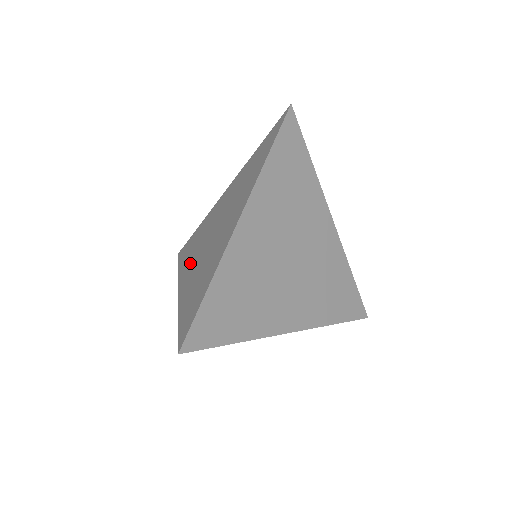
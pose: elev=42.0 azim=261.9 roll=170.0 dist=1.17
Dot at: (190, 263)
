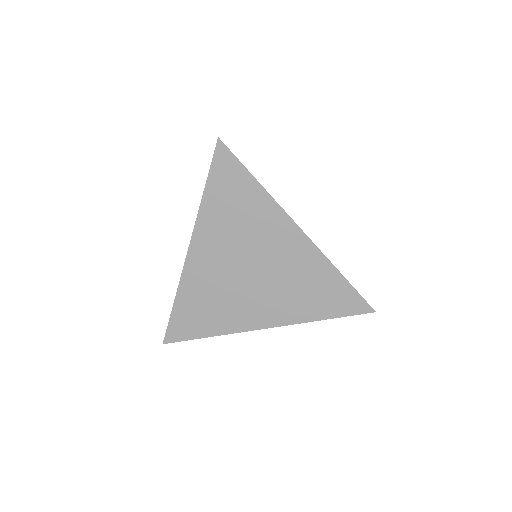
Dot at: occluded
